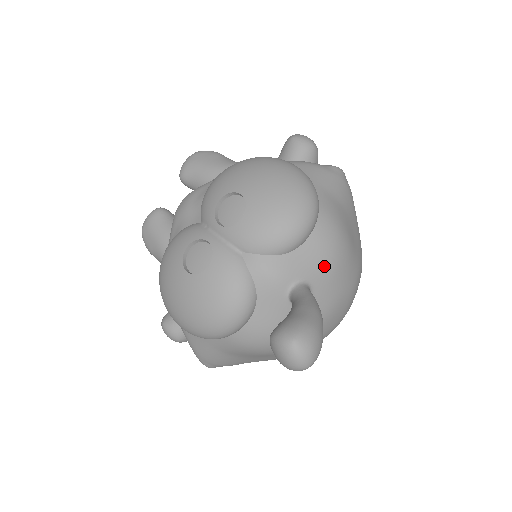
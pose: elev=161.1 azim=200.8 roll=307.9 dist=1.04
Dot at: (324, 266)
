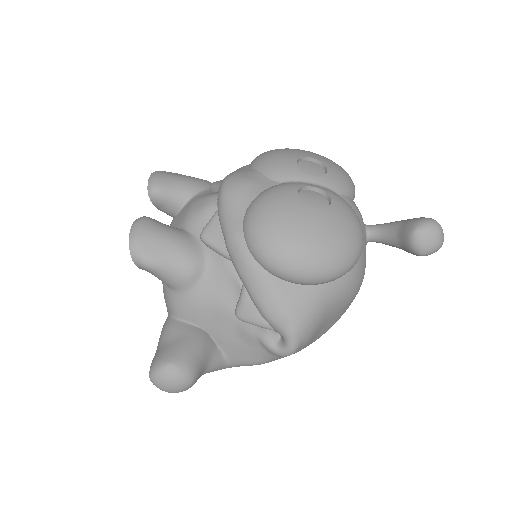
Dot at: occluded
